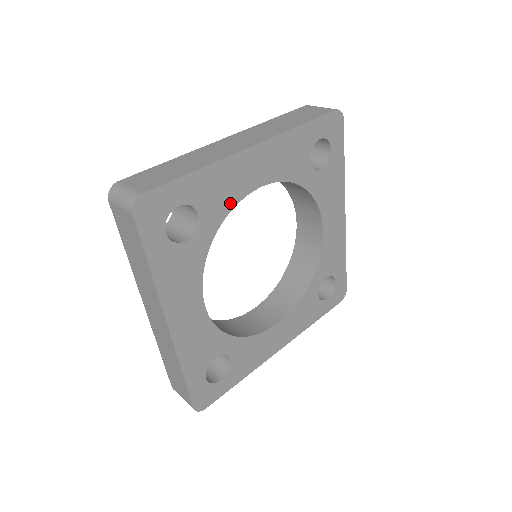
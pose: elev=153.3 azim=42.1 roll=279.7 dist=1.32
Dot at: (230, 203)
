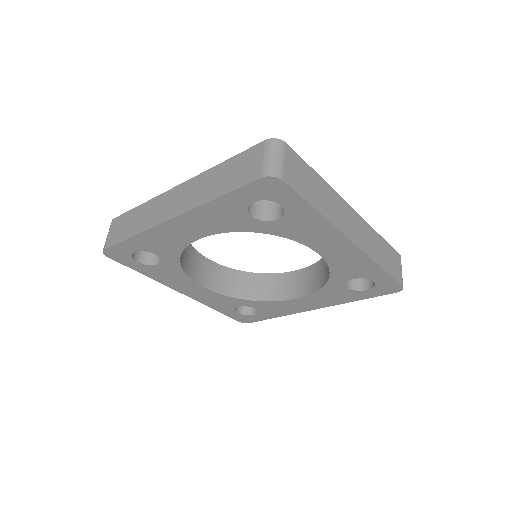
Dot at: (297, 237)
